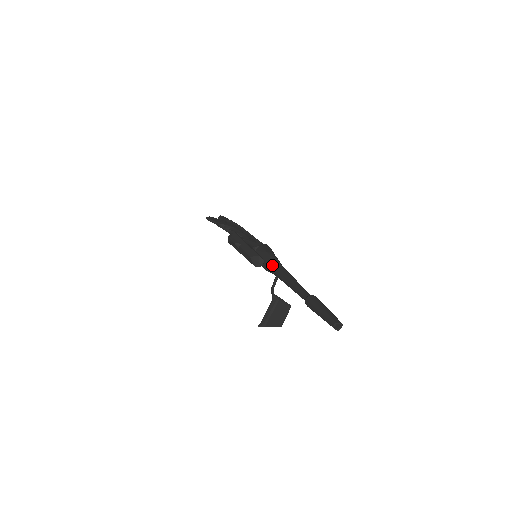
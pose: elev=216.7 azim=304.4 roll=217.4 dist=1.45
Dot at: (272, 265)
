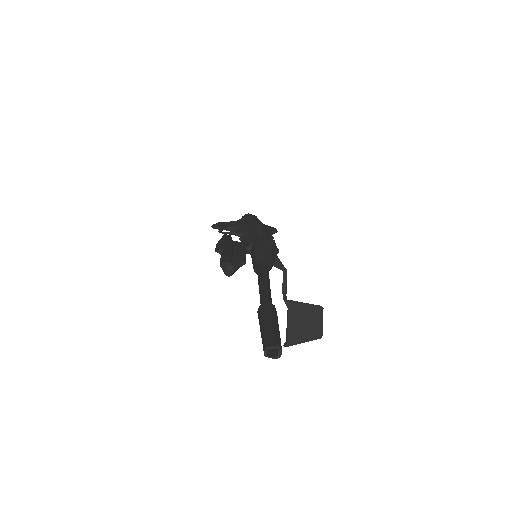
Dot at: (255, 266)
